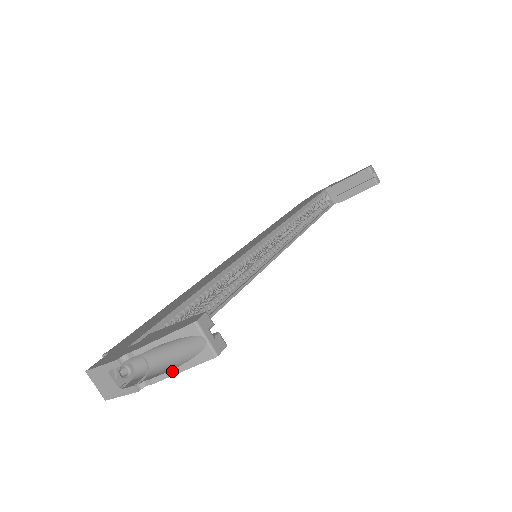
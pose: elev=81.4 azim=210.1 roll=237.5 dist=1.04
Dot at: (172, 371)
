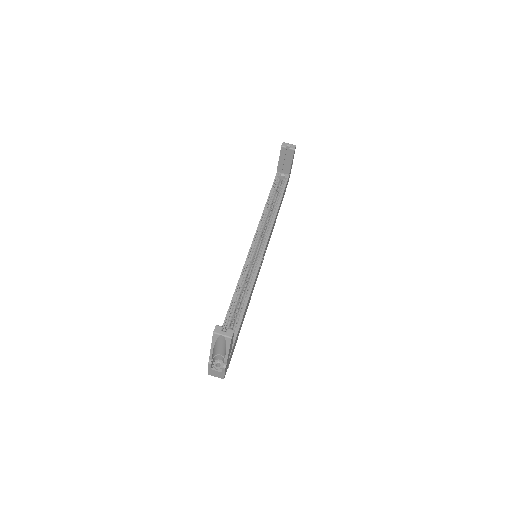
Dot at: (226, 354)
